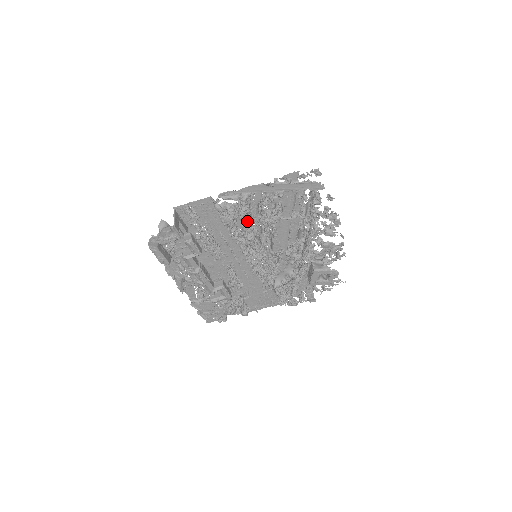
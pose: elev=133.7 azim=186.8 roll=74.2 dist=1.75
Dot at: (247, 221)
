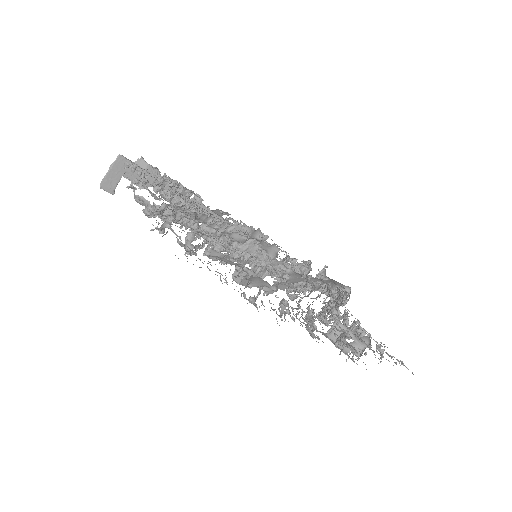
Dot at: (192, 228)
